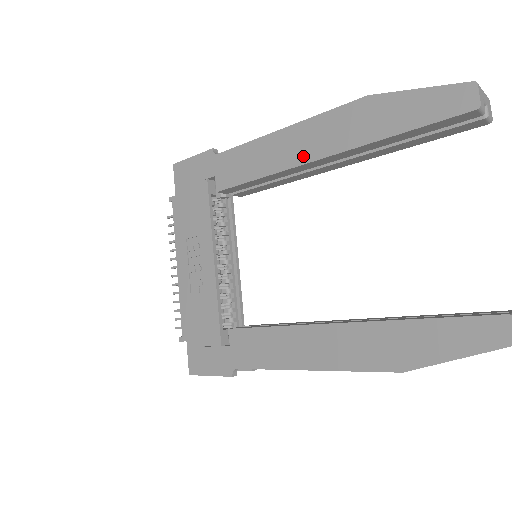
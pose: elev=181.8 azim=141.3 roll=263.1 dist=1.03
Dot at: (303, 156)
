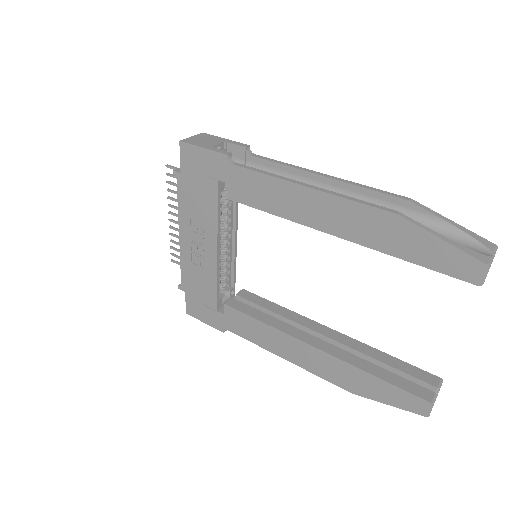
Dot at: (320, 224)
